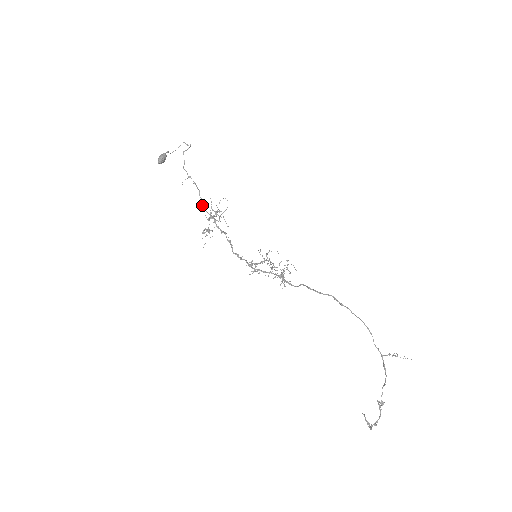
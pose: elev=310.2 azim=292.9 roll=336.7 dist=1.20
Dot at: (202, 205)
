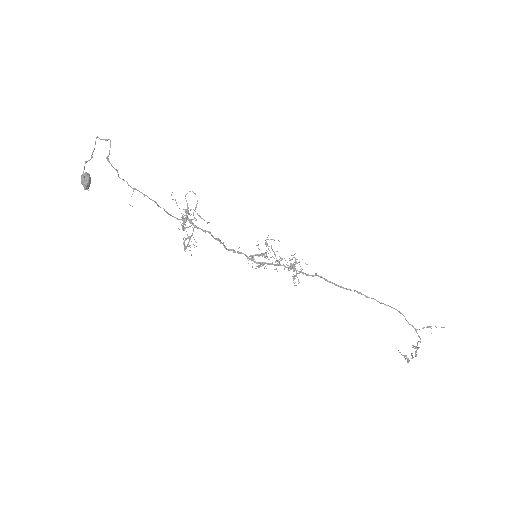
Dot at: (167, 213)
